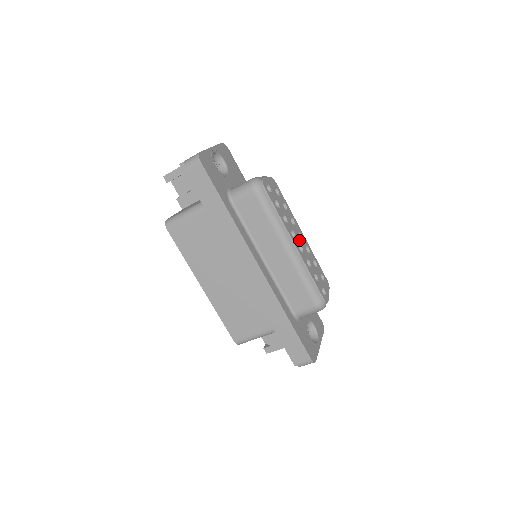
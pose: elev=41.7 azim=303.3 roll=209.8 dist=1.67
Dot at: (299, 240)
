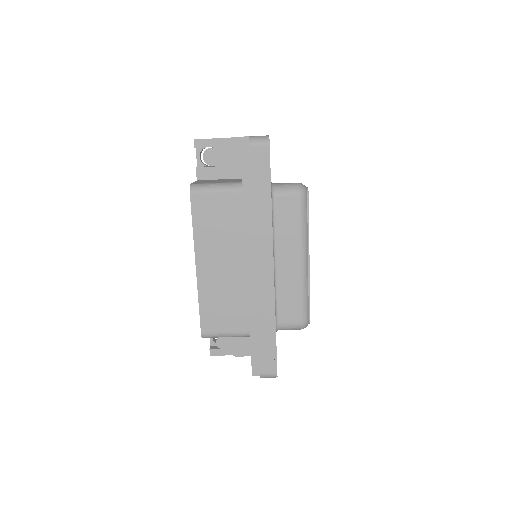
Dot at: occluded
